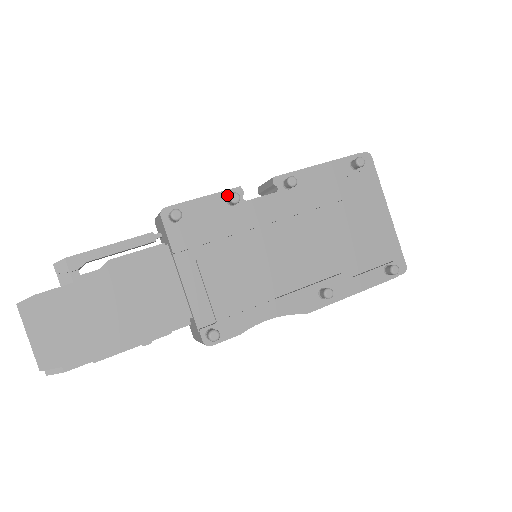
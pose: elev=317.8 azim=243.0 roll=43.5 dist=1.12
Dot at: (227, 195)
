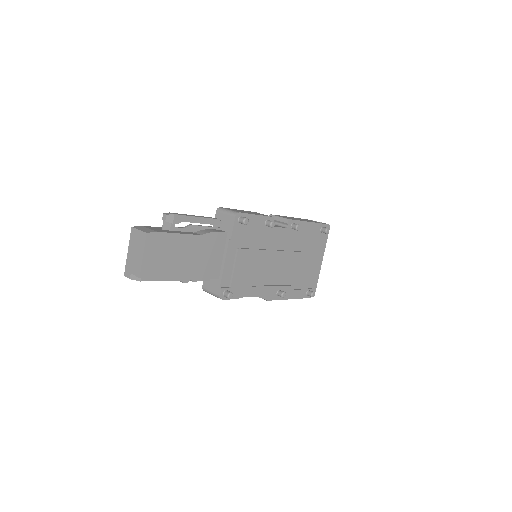
Dot at: (267, 219)
